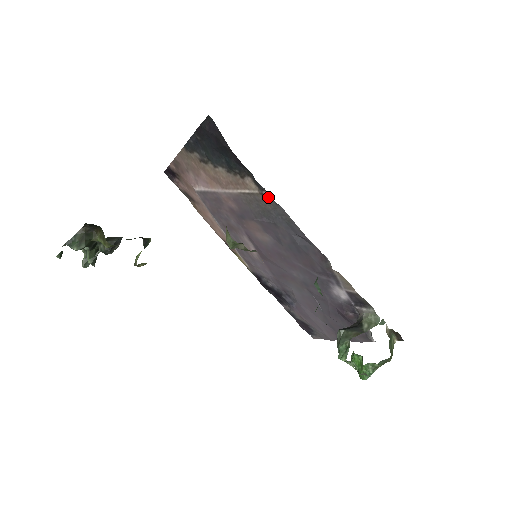
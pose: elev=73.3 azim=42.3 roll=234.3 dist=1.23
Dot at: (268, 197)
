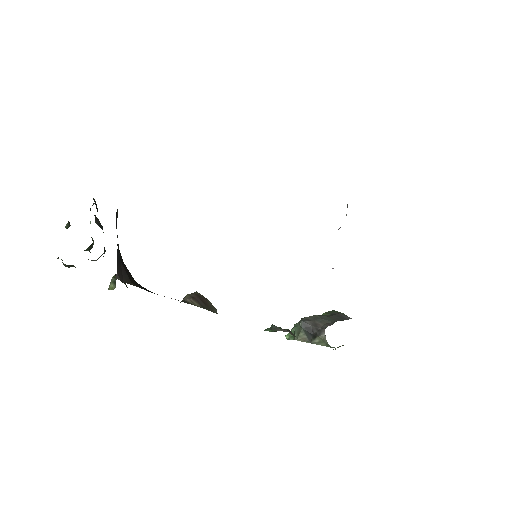
Dot at: occluded
